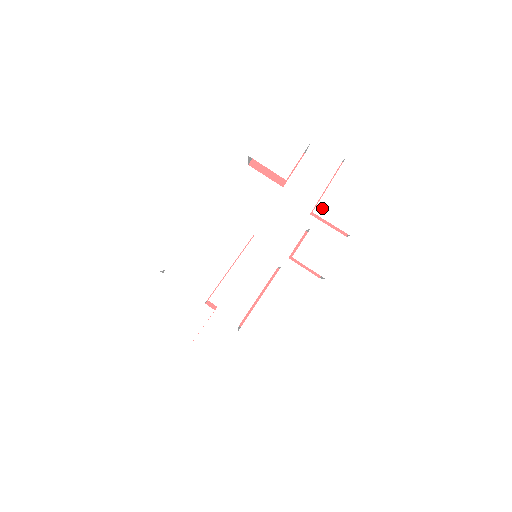
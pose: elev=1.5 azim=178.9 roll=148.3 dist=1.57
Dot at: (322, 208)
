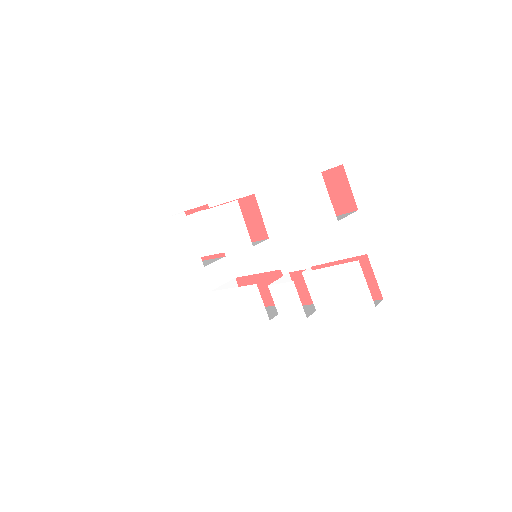
Dot at: (311, 277)
